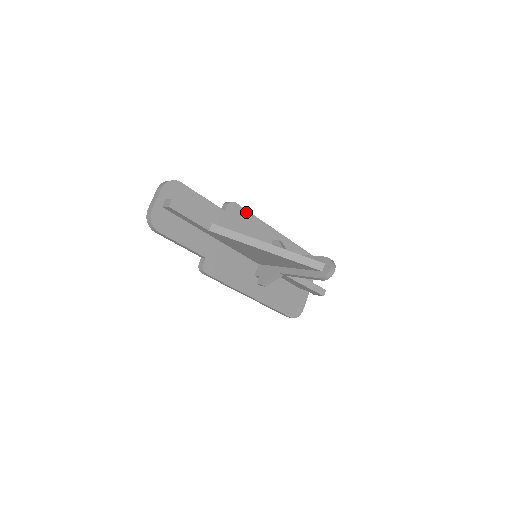
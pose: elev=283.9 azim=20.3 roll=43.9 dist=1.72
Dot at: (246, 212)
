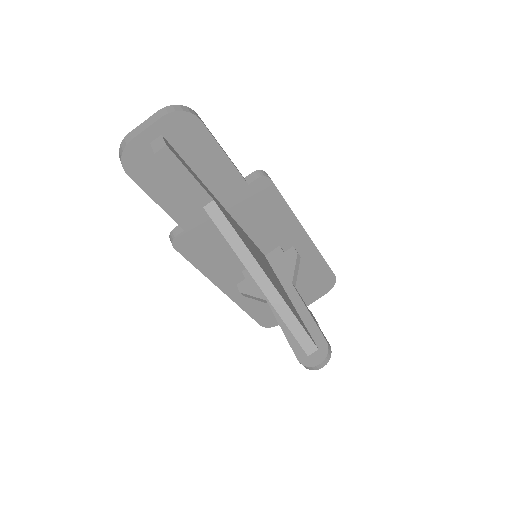
Dot at: (279, 197)
